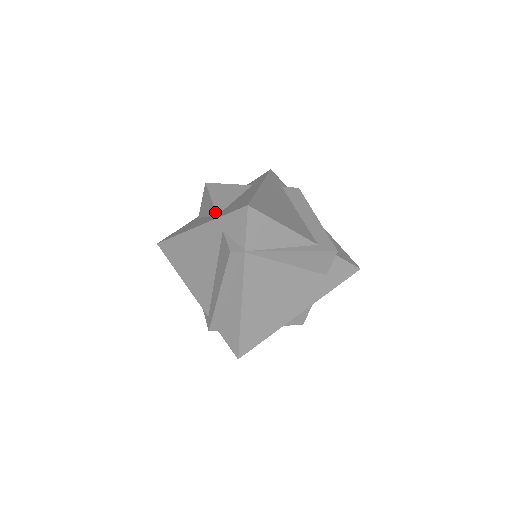
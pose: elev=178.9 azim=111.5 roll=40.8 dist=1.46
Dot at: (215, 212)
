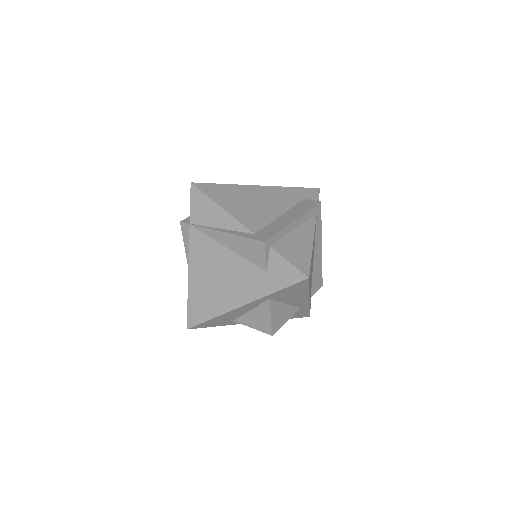
Dot at: occluded
